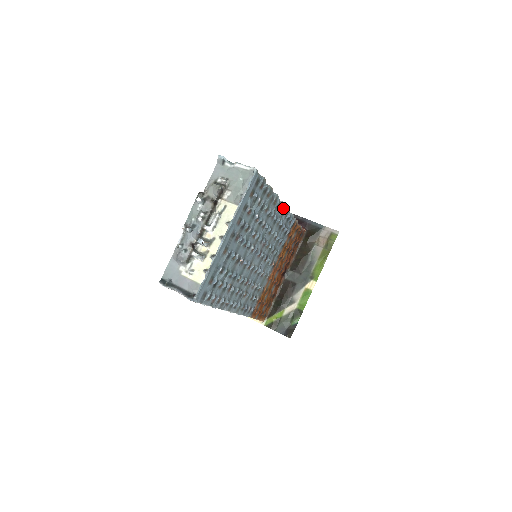
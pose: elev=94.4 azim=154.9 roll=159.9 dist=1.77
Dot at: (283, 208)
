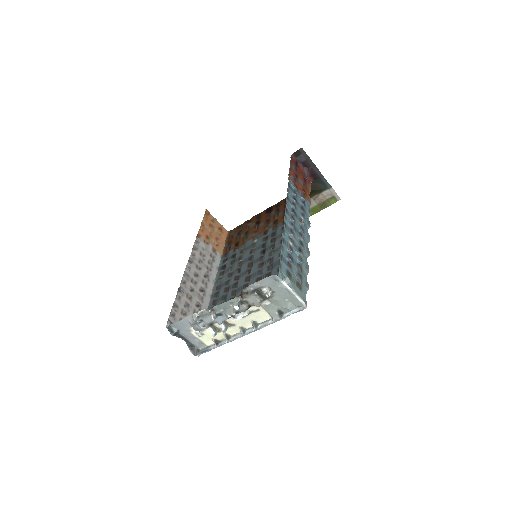
Dot at: occluded
